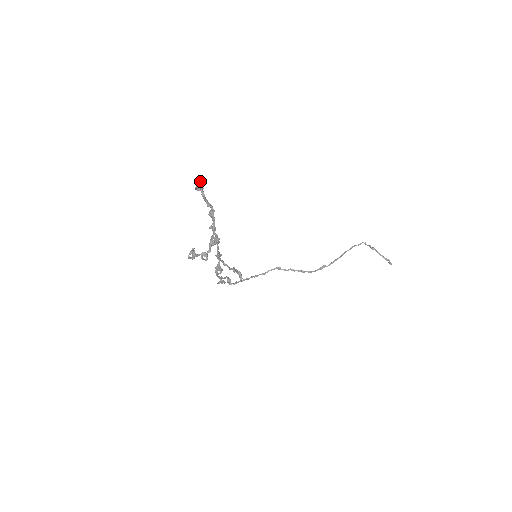
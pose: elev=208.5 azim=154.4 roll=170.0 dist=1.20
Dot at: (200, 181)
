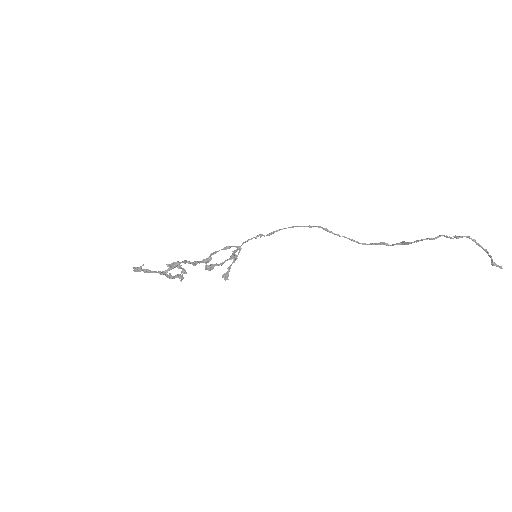
Dot at: (135, 268)
